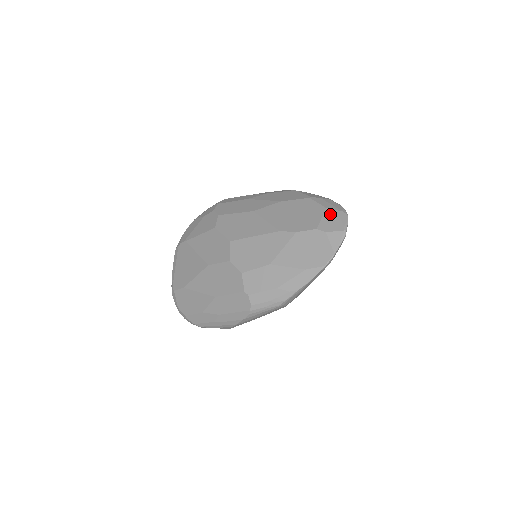
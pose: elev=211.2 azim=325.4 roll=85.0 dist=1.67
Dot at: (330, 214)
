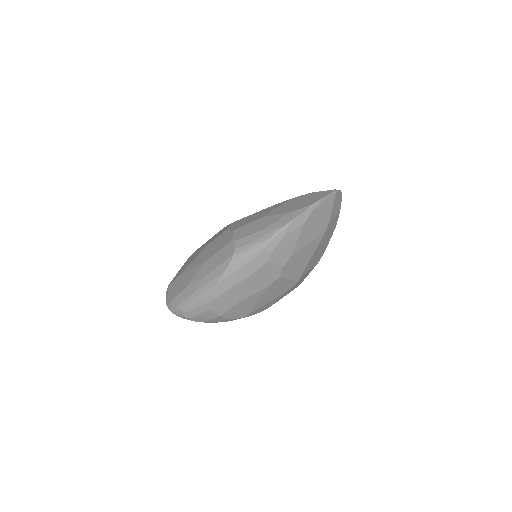
Dot at: occluded
